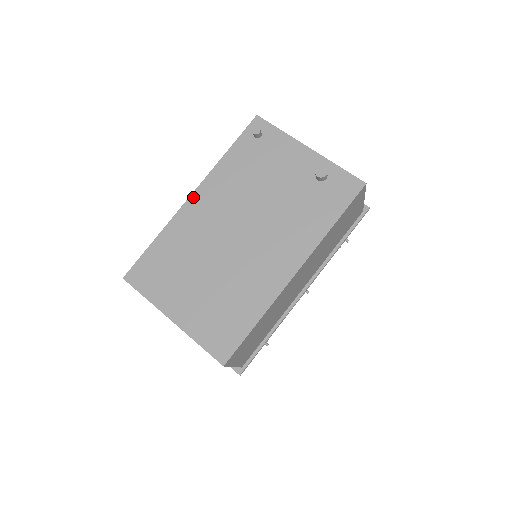
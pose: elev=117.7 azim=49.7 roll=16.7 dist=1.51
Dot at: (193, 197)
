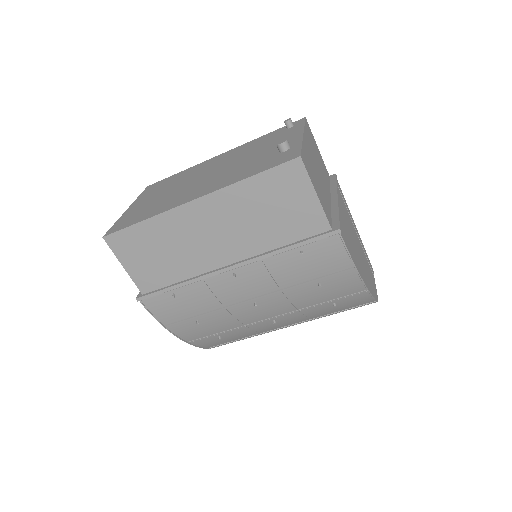
Dot at: (220, 155)
